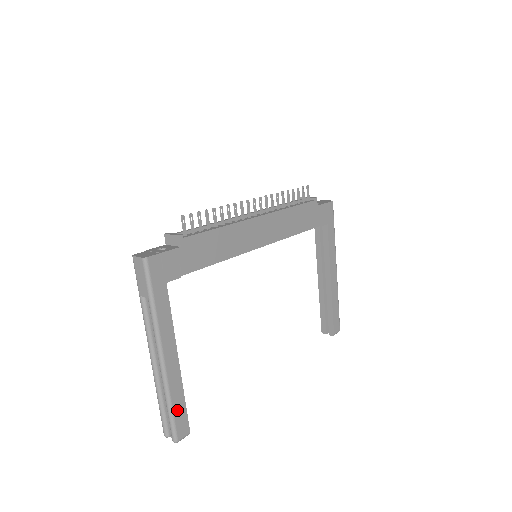
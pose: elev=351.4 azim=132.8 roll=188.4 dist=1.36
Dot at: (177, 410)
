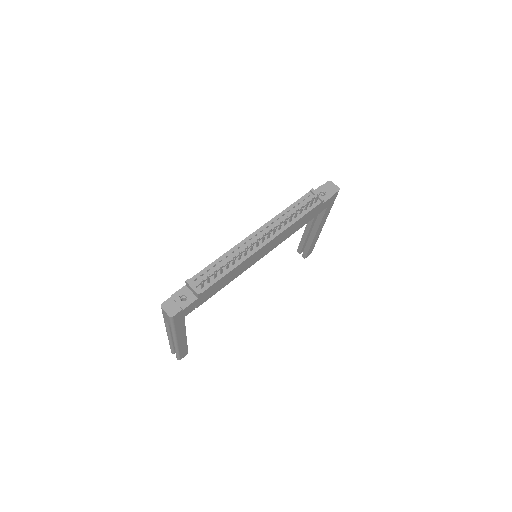
Dot at: (182, 352)
